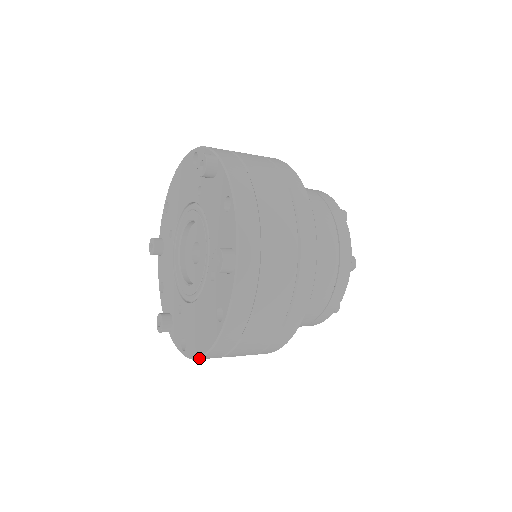
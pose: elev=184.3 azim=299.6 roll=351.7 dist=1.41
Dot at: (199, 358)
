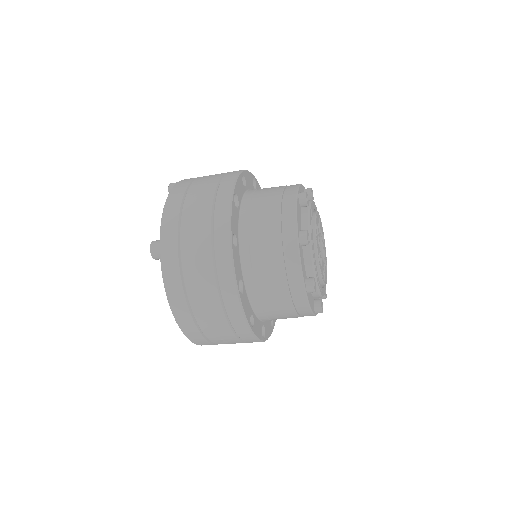
Dot at: occluded
